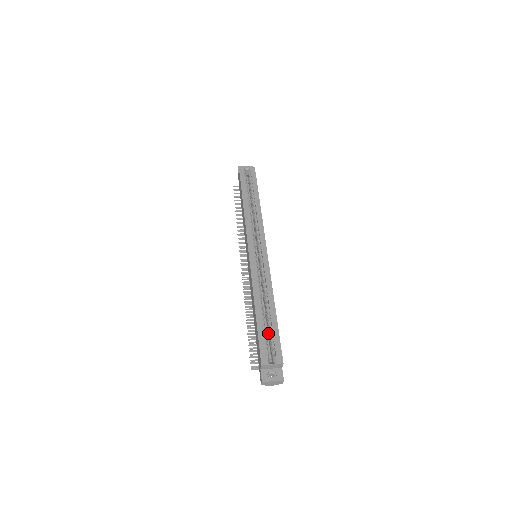
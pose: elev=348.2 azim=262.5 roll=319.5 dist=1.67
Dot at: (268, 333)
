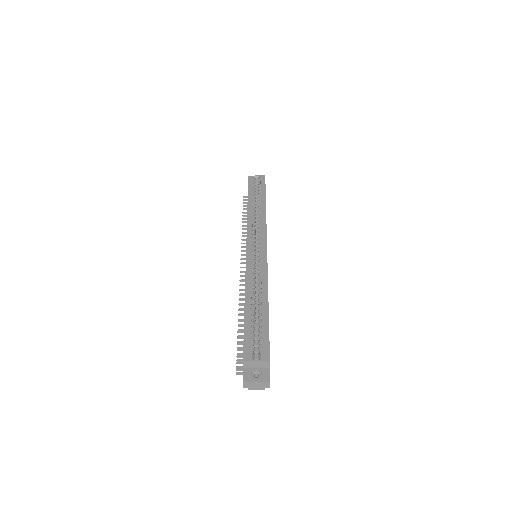
Dot at: occluded
